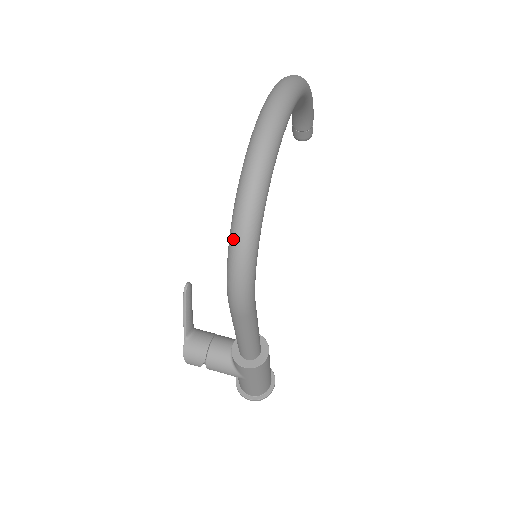
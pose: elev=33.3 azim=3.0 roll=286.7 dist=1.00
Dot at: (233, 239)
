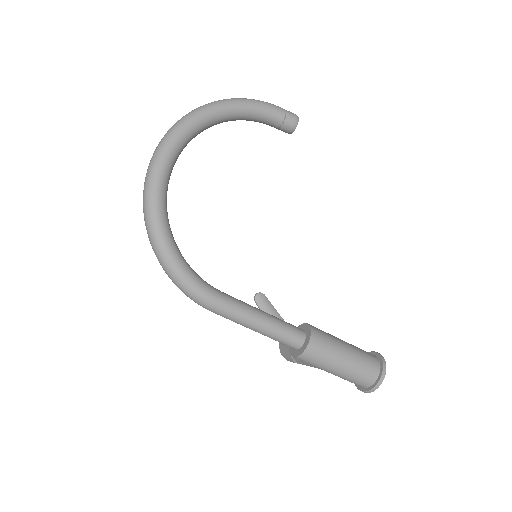
Dot at: (157, 258)
